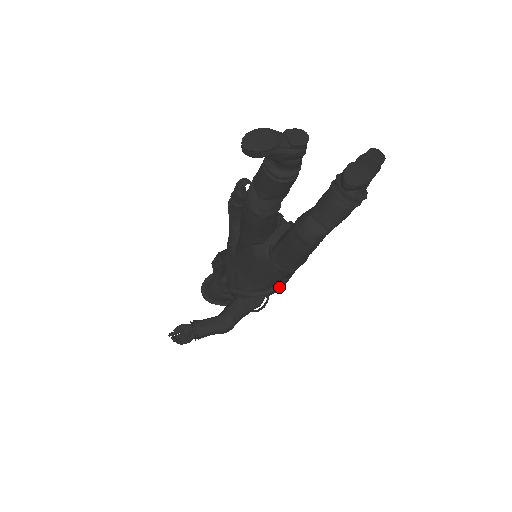
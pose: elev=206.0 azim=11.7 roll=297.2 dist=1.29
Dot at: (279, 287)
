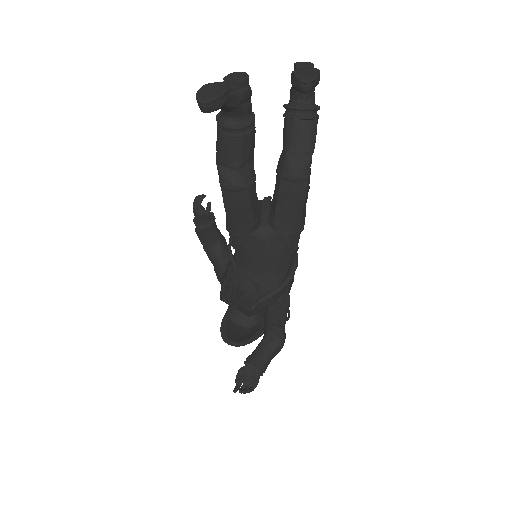
Dot at: (297, 265)
